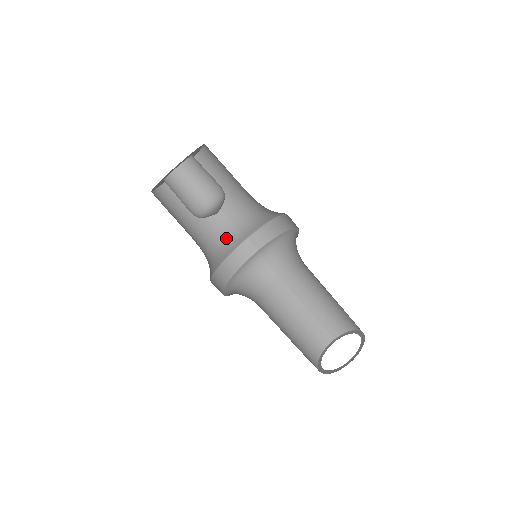
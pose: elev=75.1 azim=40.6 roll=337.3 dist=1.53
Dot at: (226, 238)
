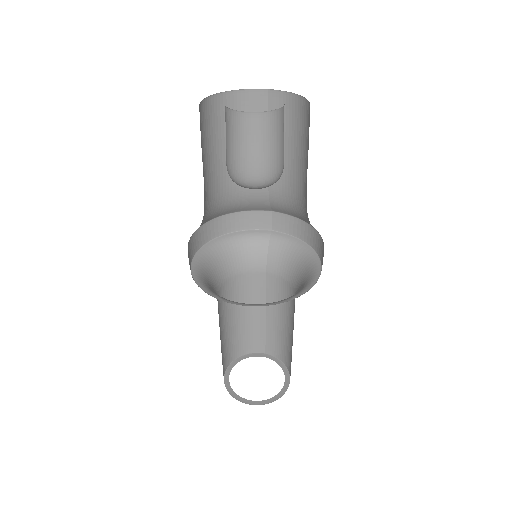
Dot at: (249, 198)
